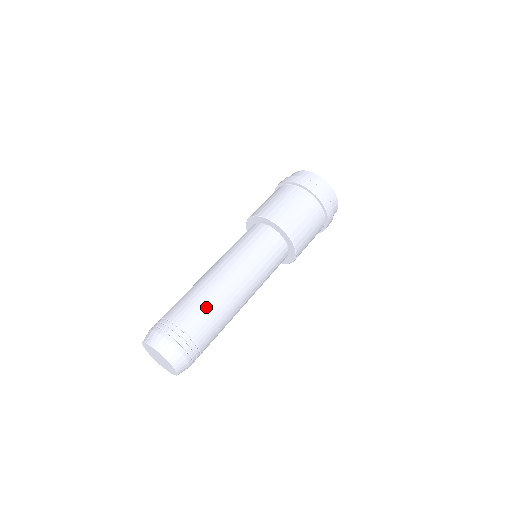
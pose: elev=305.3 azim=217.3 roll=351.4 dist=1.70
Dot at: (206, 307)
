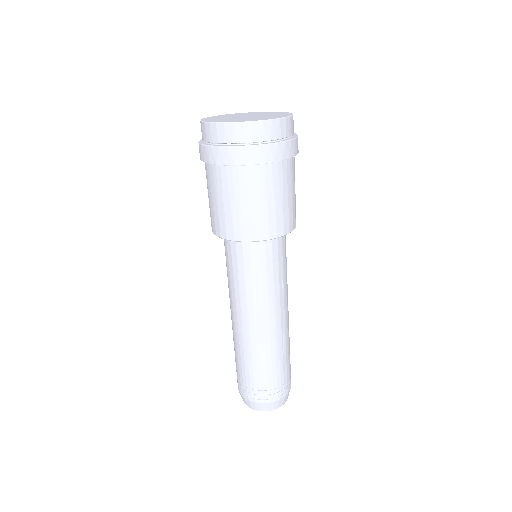
Dot at: (285, 353)
